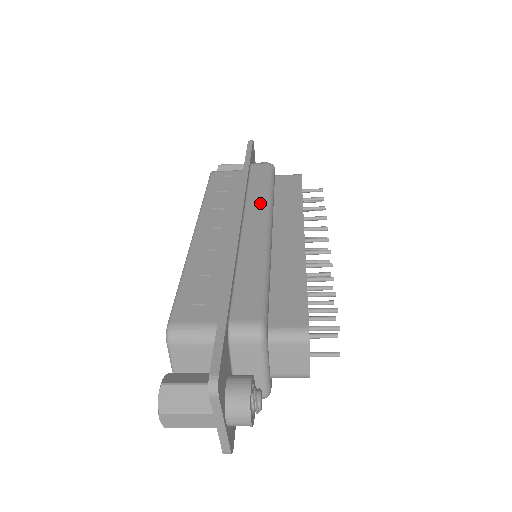
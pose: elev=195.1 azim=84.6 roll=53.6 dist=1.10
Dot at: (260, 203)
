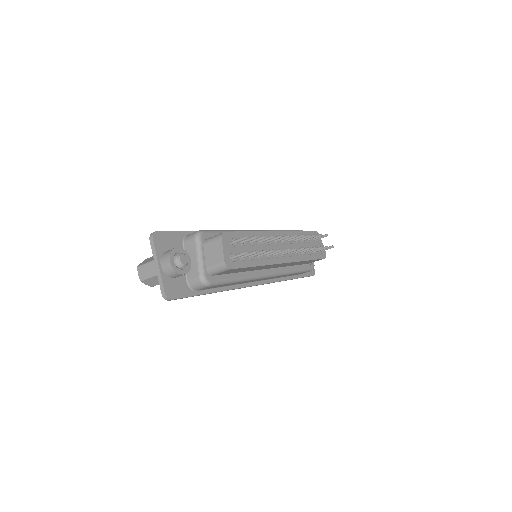
Dot at: occluded
